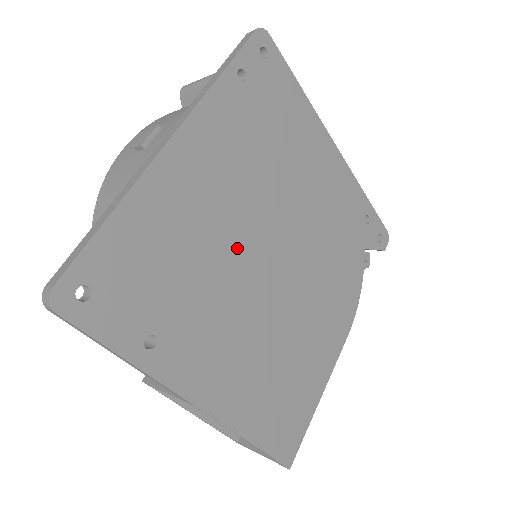
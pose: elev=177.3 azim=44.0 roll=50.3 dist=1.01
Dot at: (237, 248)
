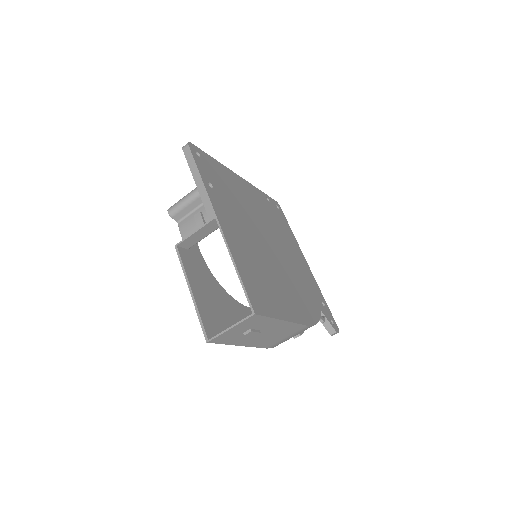
Dot at: (253, 218)
